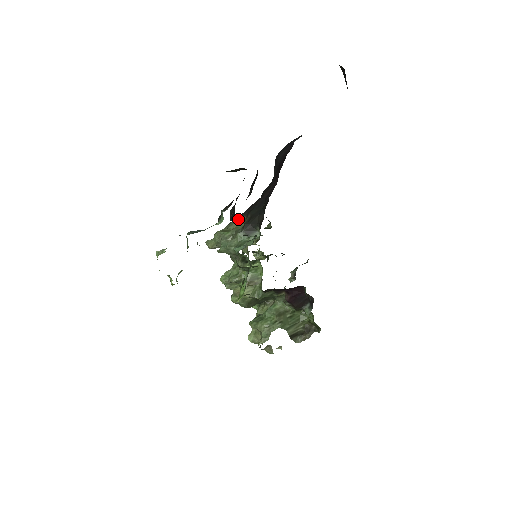
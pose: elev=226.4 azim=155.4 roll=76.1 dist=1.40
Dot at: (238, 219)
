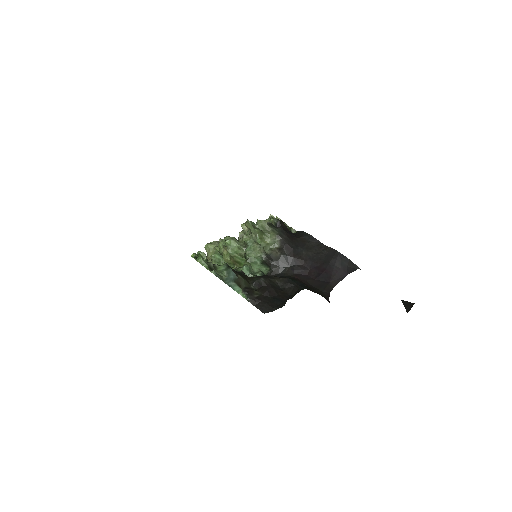
Dot at: (277, 237)
